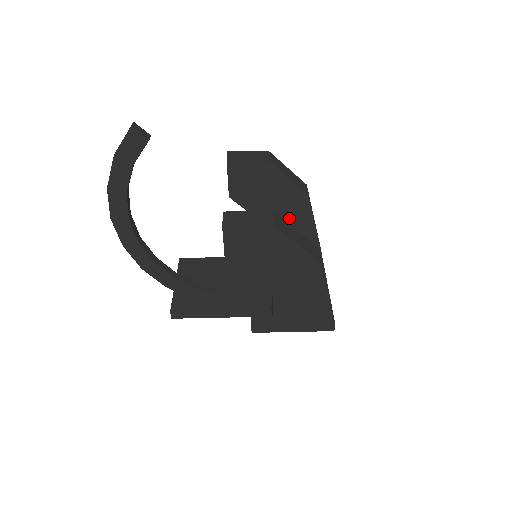
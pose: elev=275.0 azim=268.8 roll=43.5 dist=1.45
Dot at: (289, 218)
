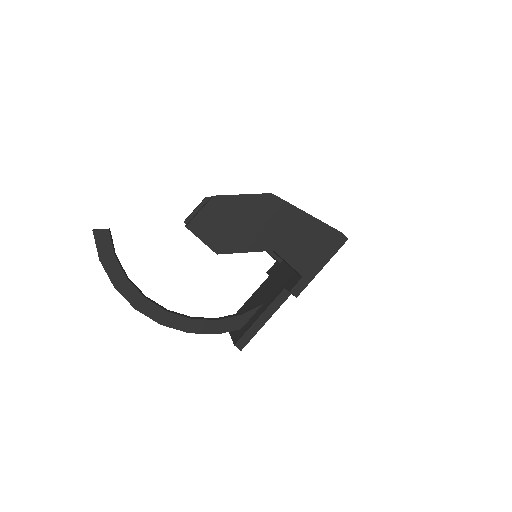
Dot at: occluded
